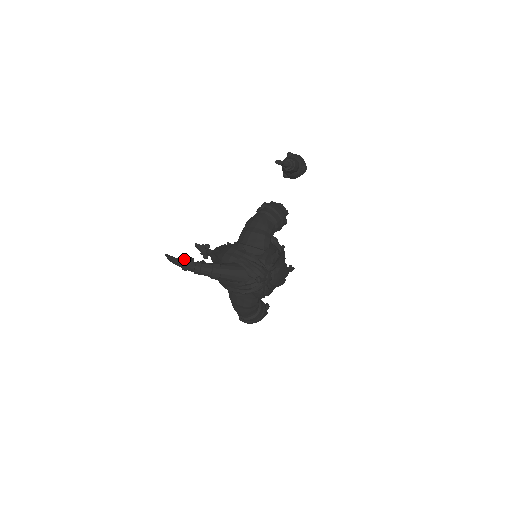
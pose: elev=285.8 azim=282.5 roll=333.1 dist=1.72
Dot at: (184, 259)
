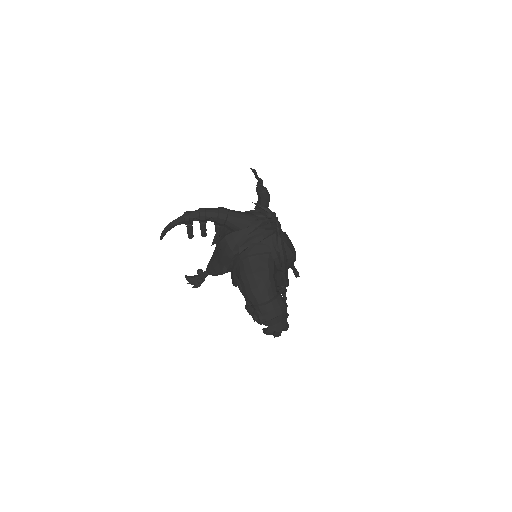
Dot at: (185, 212)
